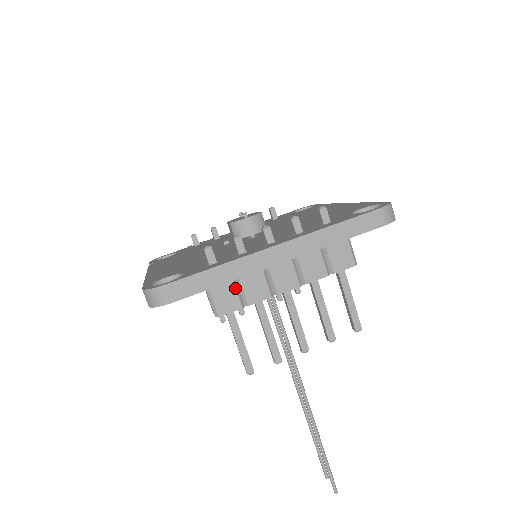
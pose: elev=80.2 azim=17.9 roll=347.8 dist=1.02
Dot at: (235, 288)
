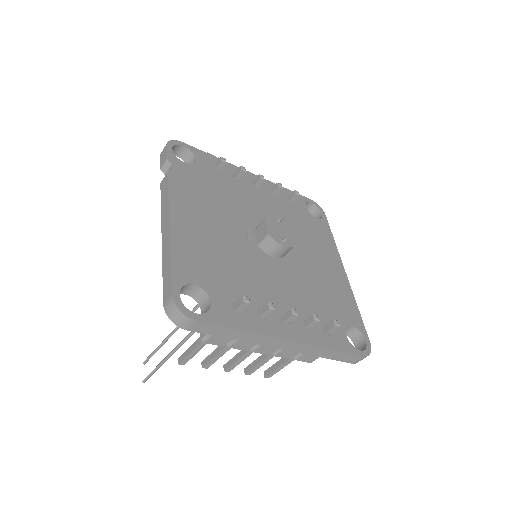
Dot at: occluded
